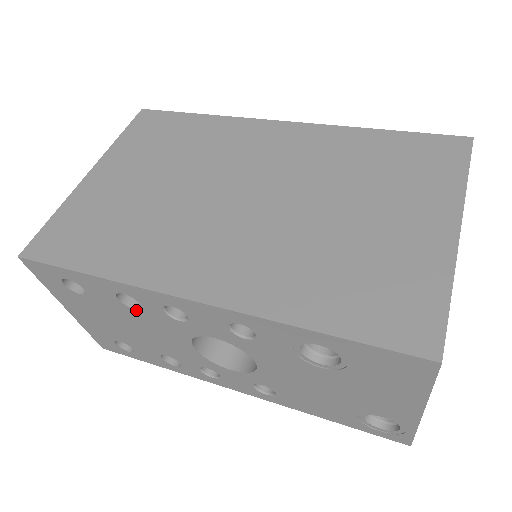
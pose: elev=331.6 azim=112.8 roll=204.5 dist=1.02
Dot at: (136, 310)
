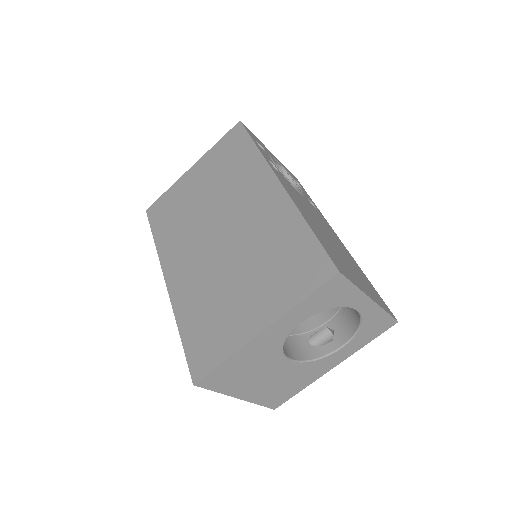
Dot at: occluded
